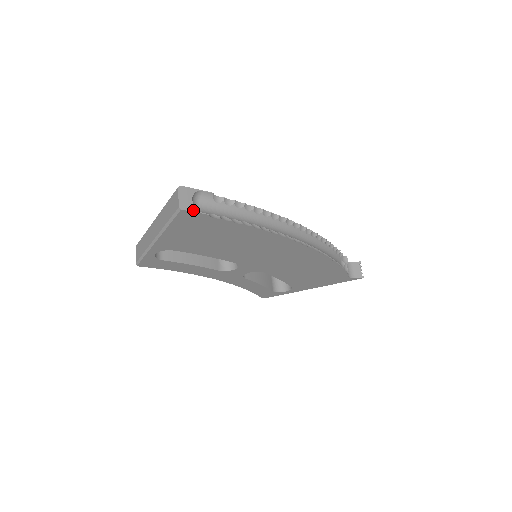
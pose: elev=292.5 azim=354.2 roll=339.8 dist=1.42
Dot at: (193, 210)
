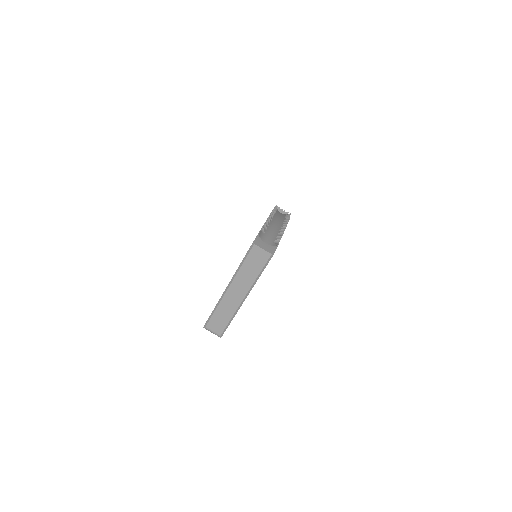
Dot at: (275, 248)
